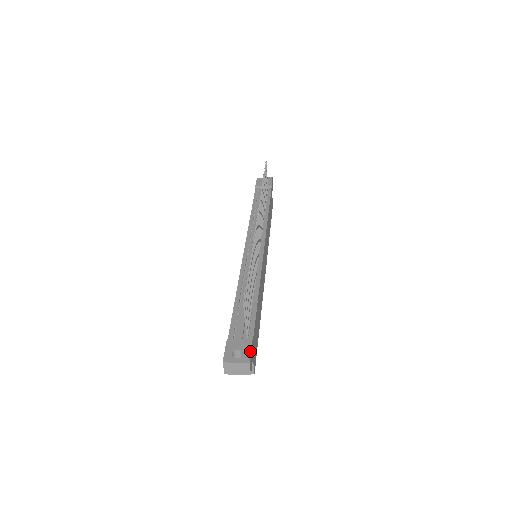
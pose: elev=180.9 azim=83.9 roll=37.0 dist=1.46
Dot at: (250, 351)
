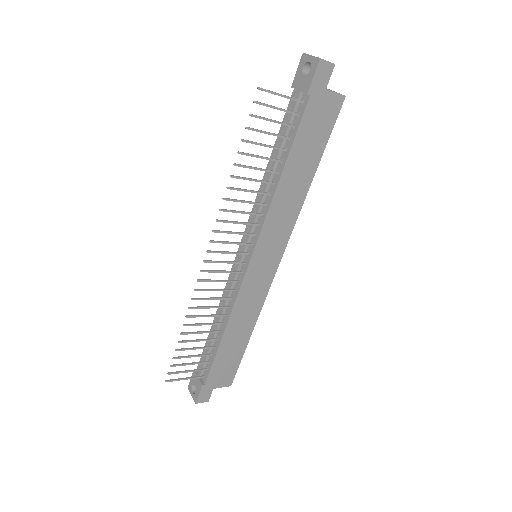
Dot at: (198, 394)
